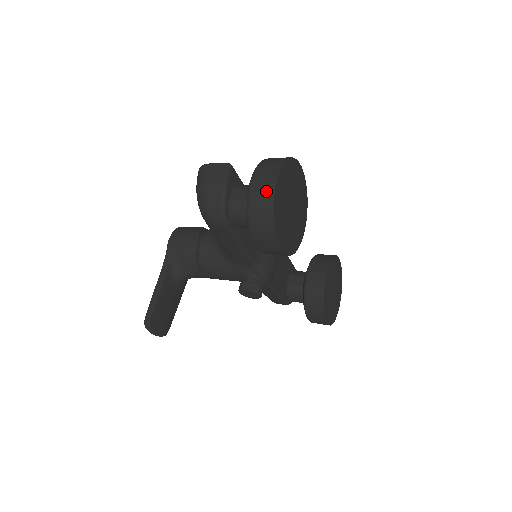
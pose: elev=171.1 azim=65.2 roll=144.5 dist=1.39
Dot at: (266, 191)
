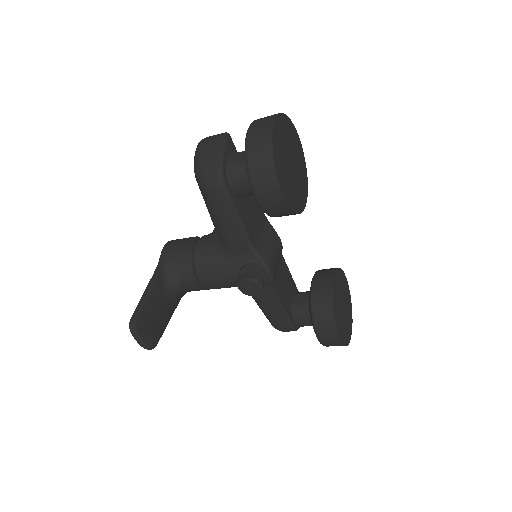
Dot at: (264, 129)
